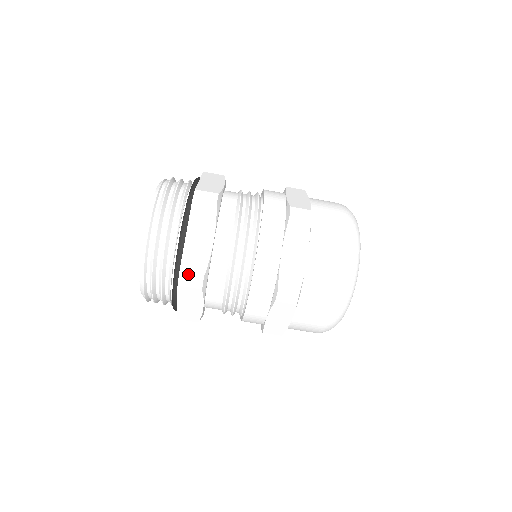
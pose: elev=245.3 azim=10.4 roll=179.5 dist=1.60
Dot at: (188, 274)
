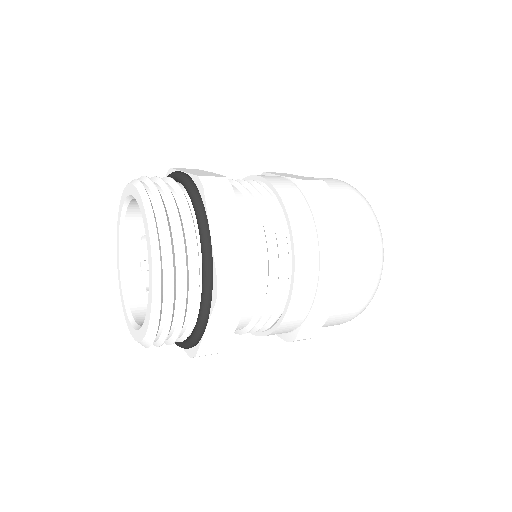
Dot at: (228, 281)
